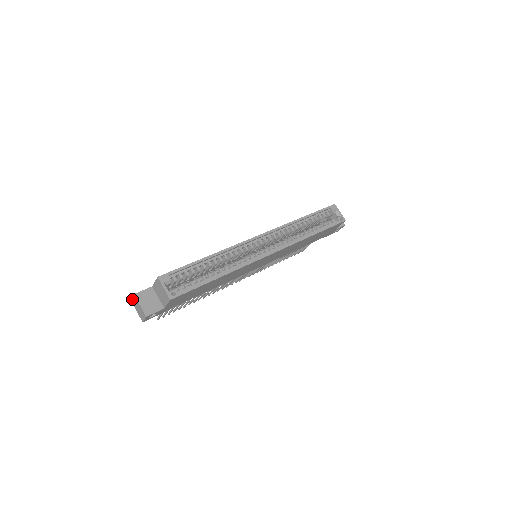
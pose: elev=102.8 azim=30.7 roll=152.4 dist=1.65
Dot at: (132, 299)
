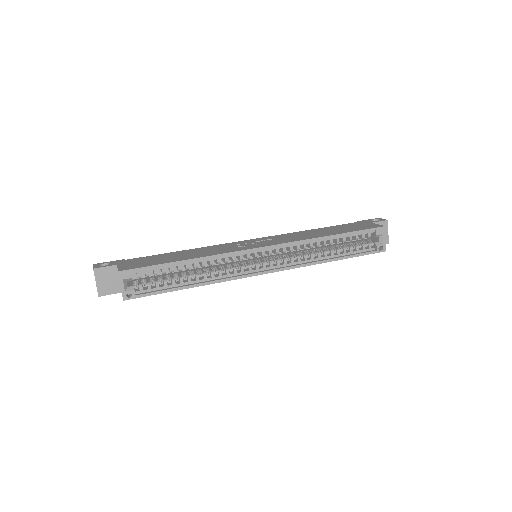
Dot at: occluded
